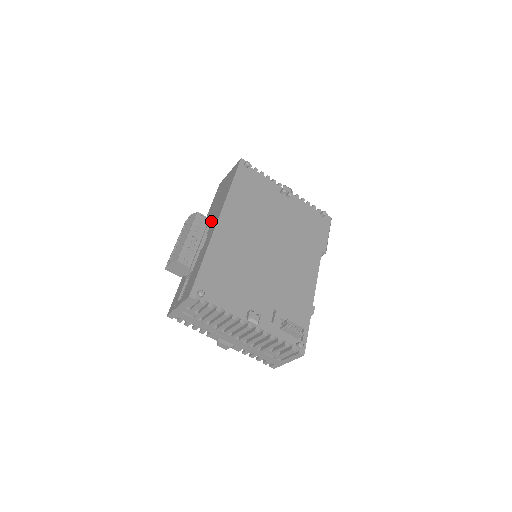
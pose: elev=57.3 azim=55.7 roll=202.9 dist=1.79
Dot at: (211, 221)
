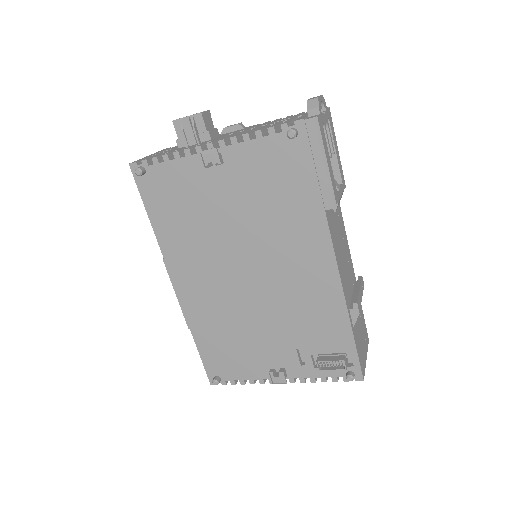
Dot at: occluded
